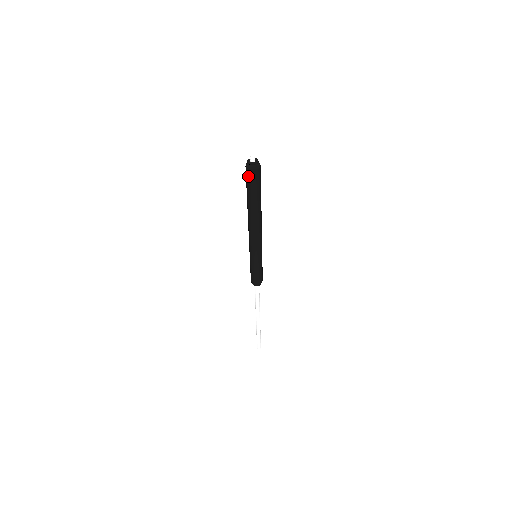
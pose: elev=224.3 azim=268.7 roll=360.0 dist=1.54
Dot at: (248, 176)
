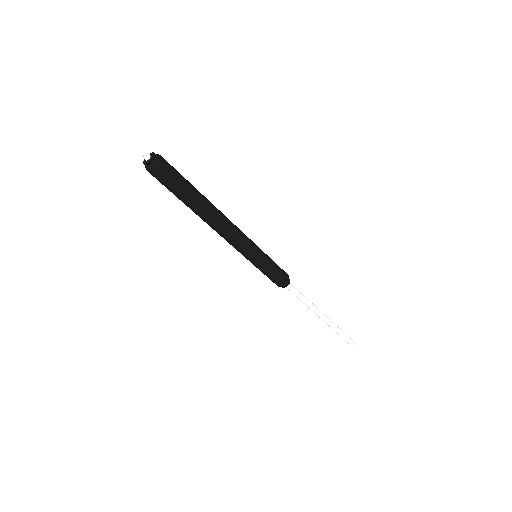
Dot at: (155, 177)
